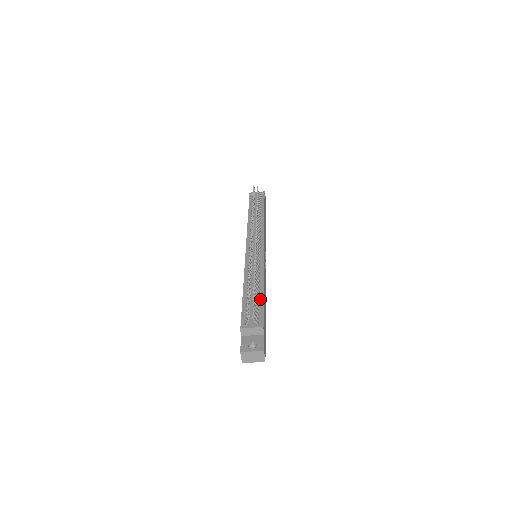
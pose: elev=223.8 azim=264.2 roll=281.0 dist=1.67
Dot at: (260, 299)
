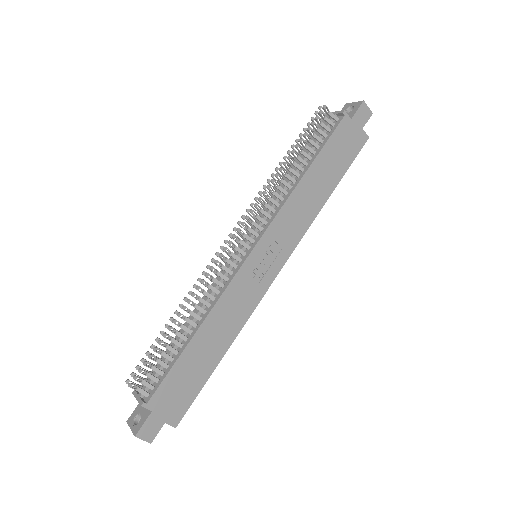
Dot at: (177, 353)
